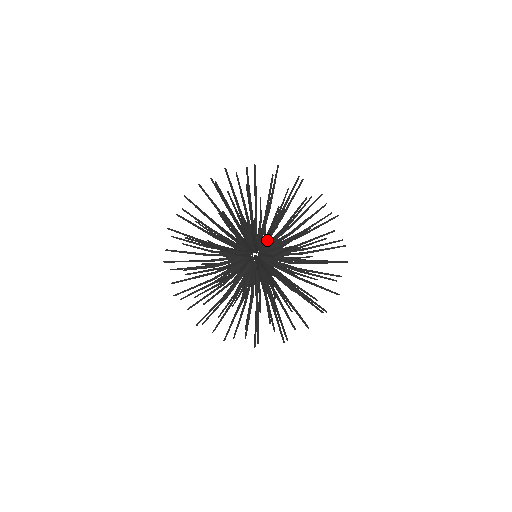
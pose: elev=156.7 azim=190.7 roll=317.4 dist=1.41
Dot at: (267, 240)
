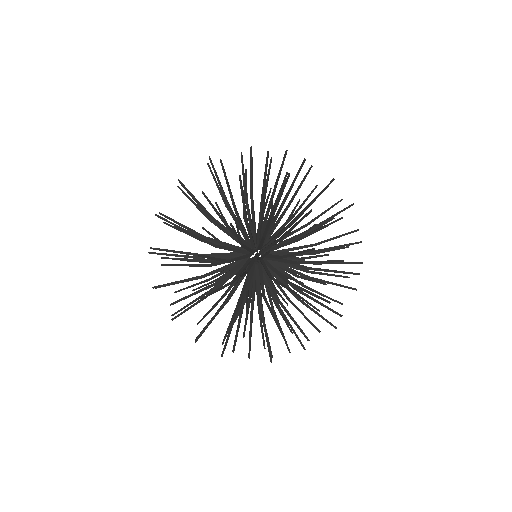
Dot at: occluded
